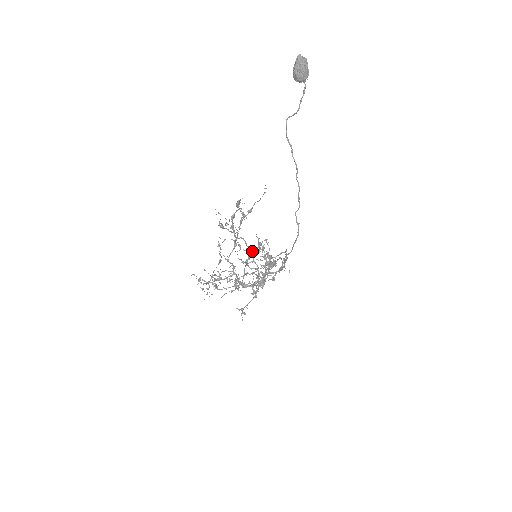
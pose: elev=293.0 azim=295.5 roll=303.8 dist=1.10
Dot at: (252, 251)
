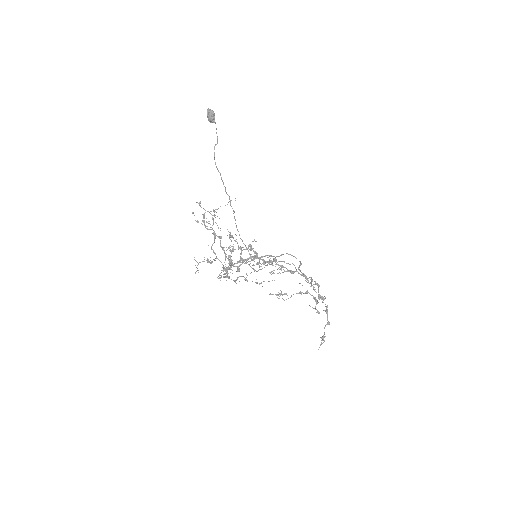
Dot at: occluded
